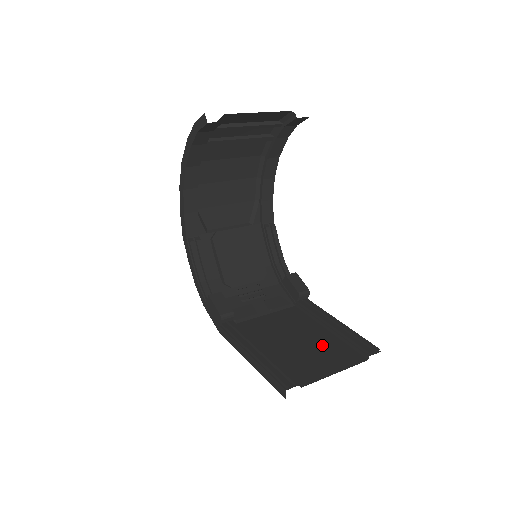
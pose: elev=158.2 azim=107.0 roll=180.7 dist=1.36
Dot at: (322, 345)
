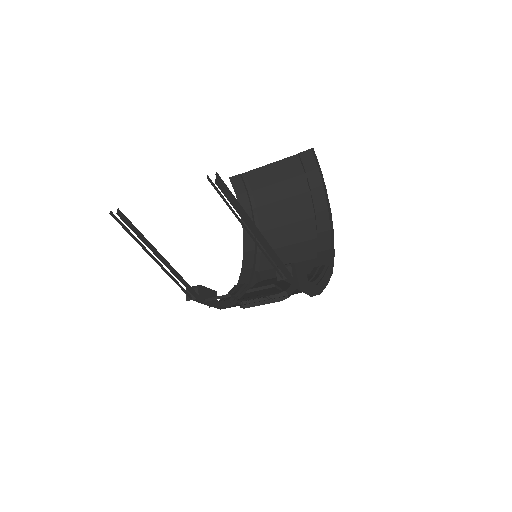
Dot at: occluded
